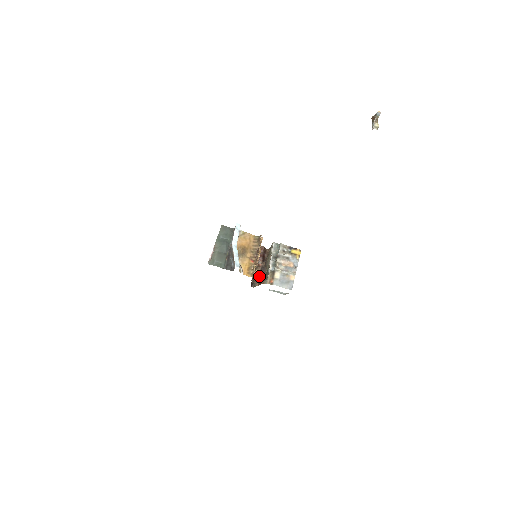
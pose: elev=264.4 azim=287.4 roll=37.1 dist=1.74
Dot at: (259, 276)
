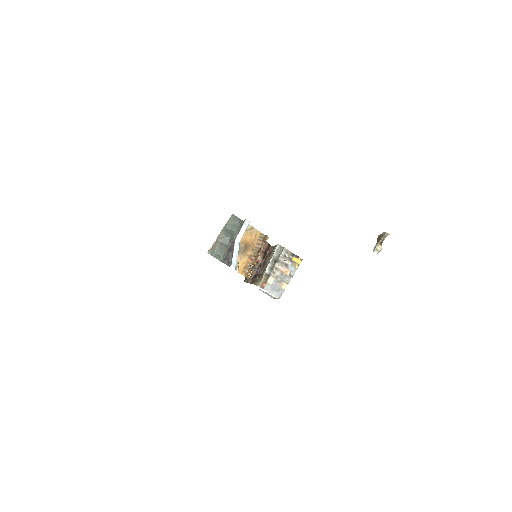
Dot at: (255, 272)
